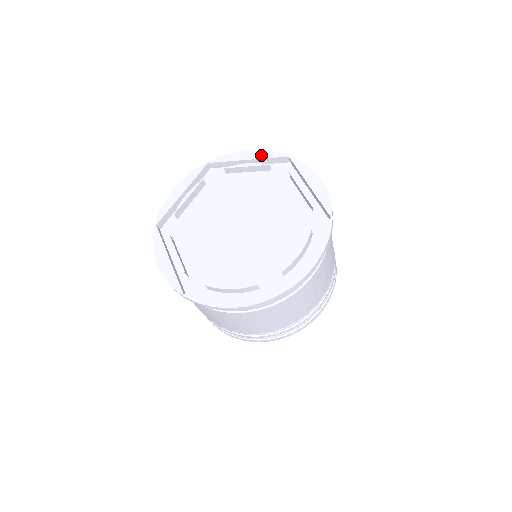
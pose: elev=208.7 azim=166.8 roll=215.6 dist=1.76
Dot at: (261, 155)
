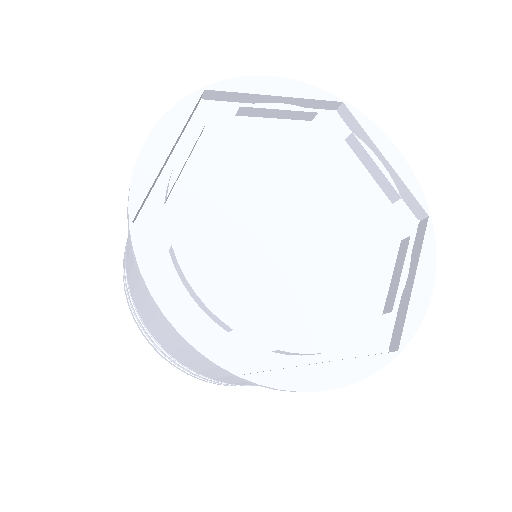
Dot at: (299, 91)
